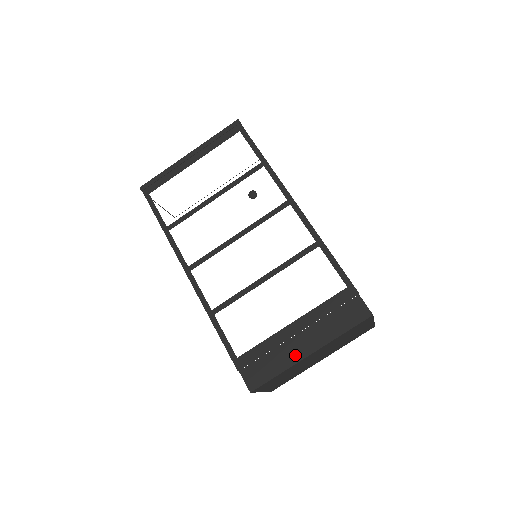
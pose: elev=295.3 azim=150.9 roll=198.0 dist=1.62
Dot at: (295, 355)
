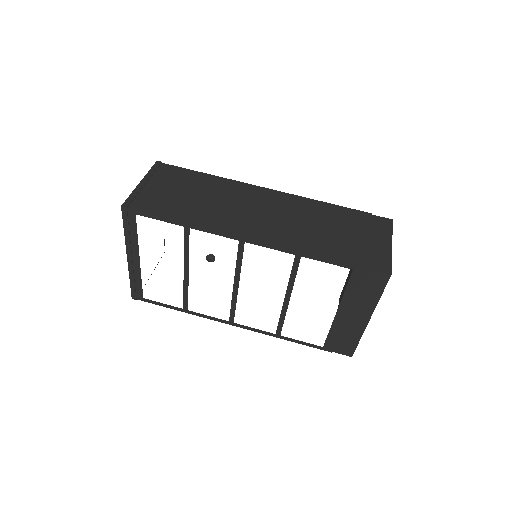
Dot at: (359, 326)
